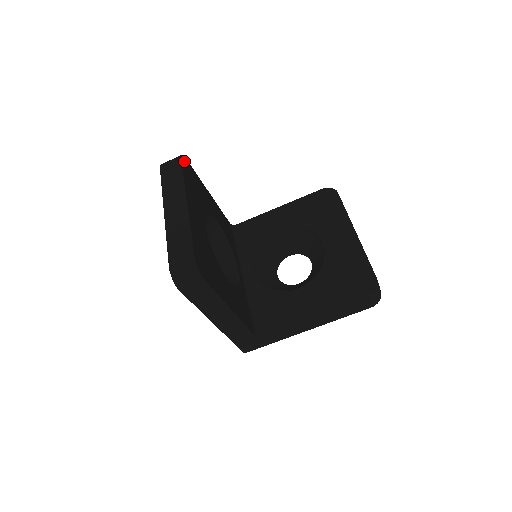
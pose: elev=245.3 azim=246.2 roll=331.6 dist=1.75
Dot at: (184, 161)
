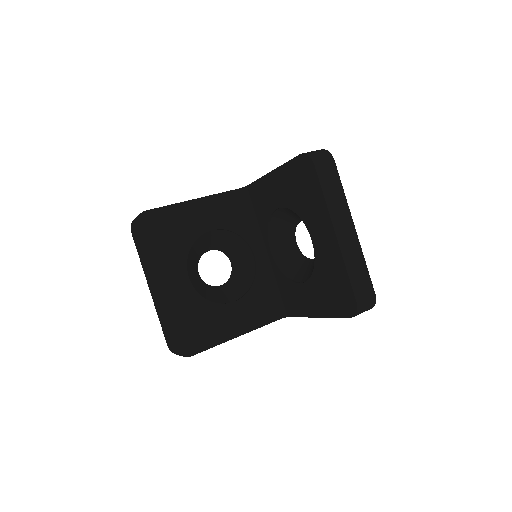
Dot at: (142, 222)
